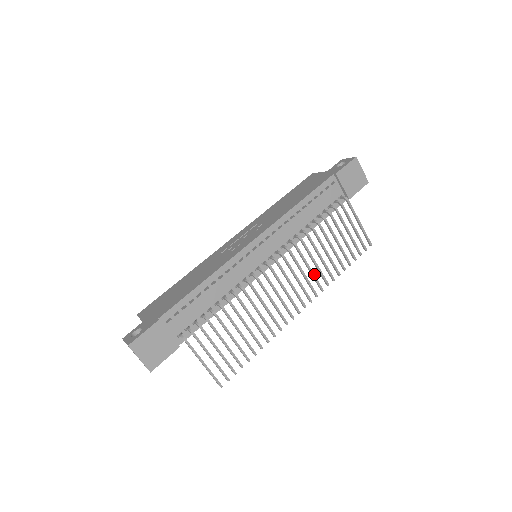
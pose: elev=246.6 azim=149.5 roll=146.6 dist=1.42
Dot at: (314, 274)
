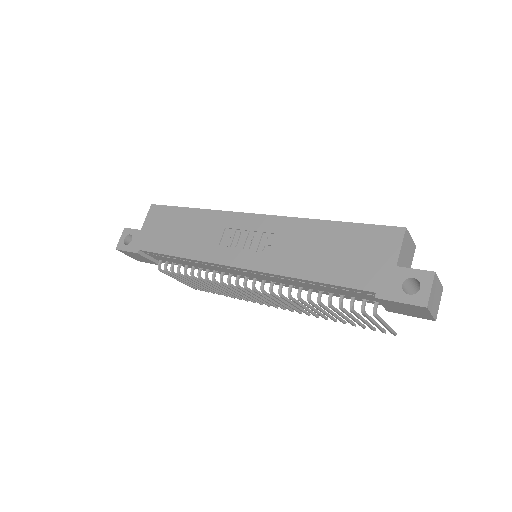
Dot at: (301, 309)
